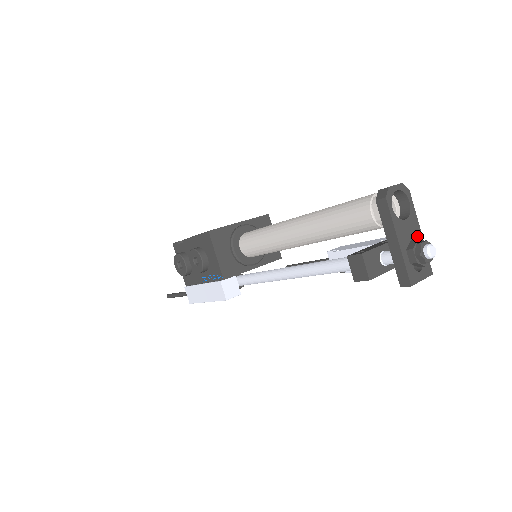
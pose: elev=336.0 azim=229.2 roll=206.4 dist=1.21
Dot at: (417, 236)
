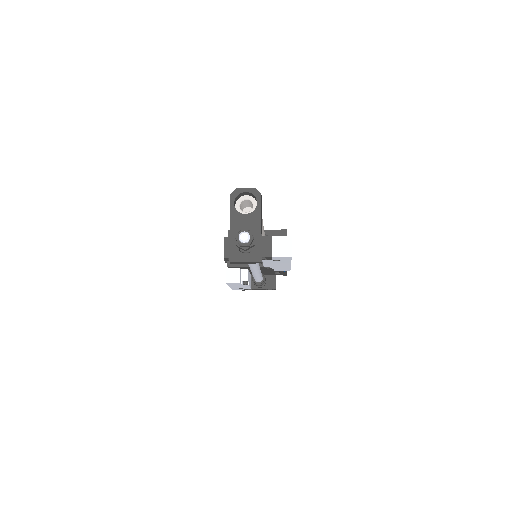
Dot at: (255, 229)
